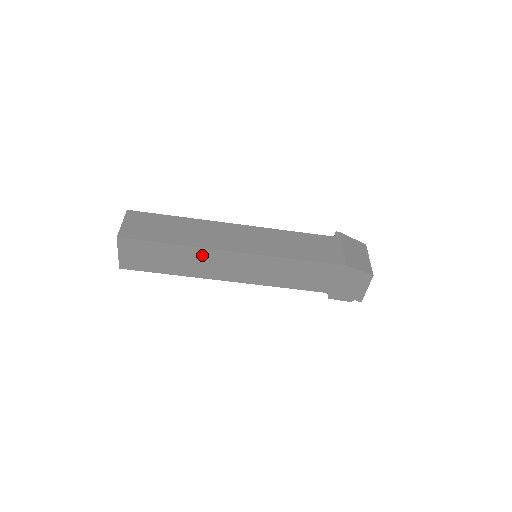
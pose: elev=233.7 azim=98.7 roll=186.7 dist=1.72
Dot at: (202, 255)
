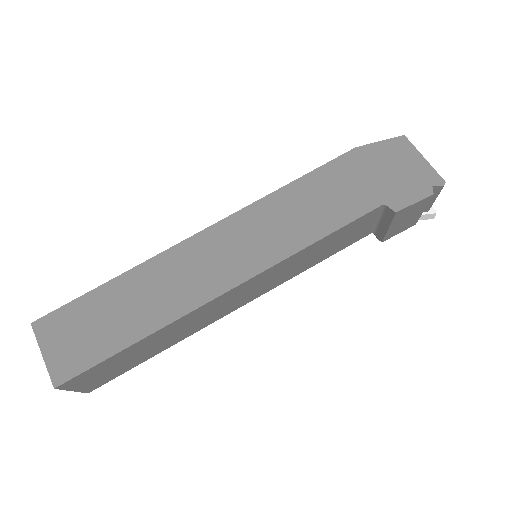
Dot at: (161, 270)
